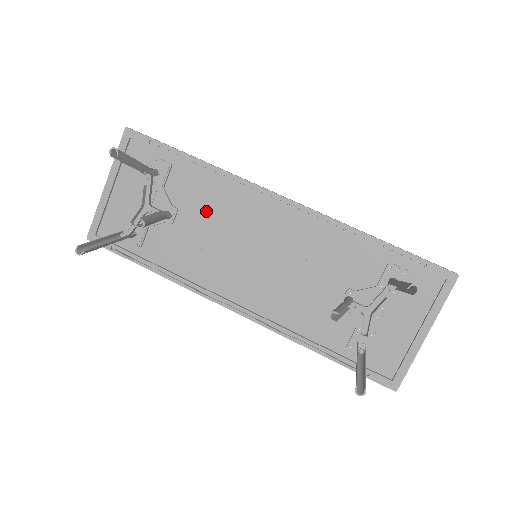
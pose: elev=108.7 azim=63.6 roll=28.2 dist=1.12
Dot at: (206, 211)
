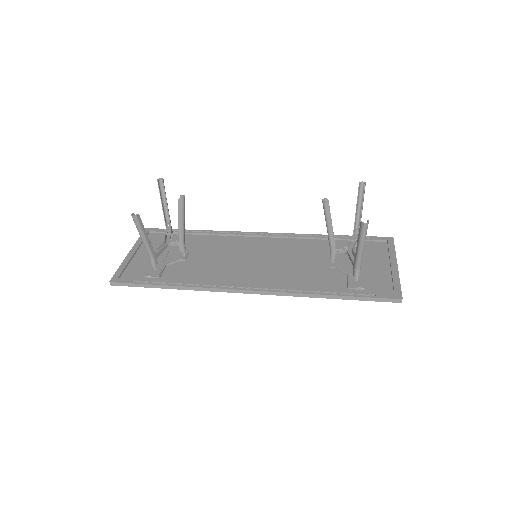
Dot at: (211, 250)
